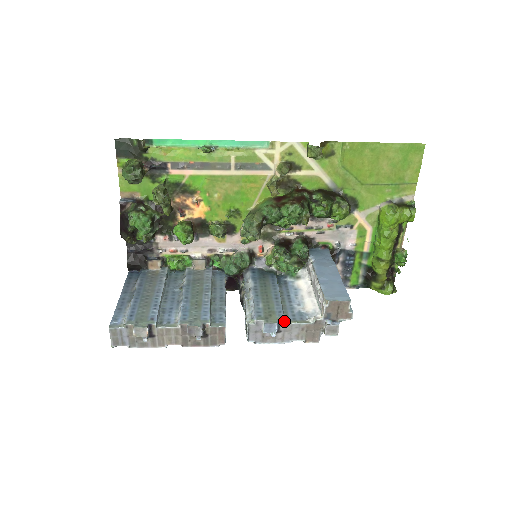
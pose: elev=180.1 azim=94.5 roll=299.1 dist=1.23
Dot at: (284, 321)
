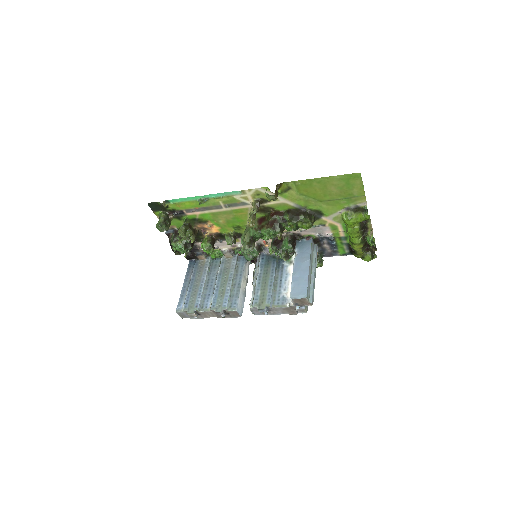
Dot at: (270, 307)
